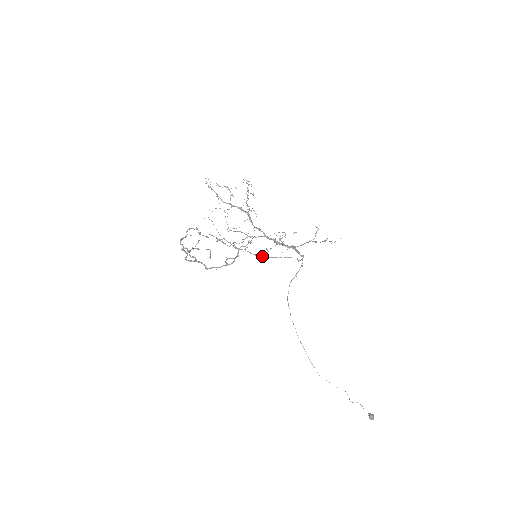
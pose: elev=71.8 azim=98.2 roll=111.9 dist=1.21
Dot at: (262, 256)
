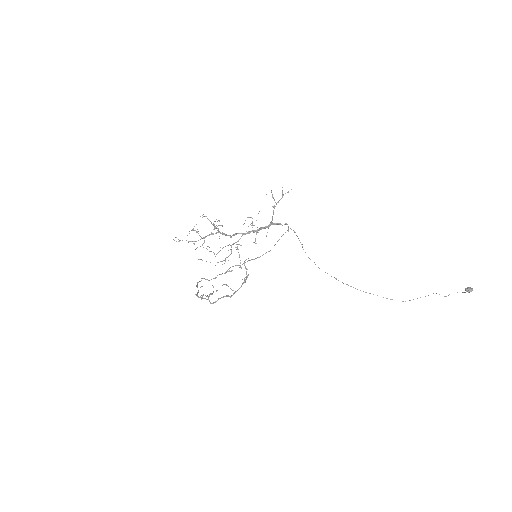
Dot at: occluded
